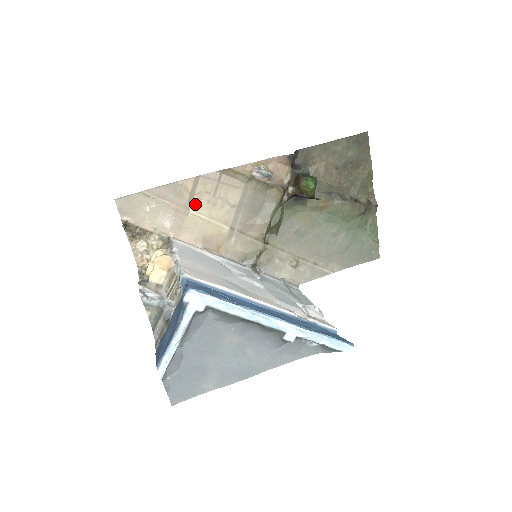
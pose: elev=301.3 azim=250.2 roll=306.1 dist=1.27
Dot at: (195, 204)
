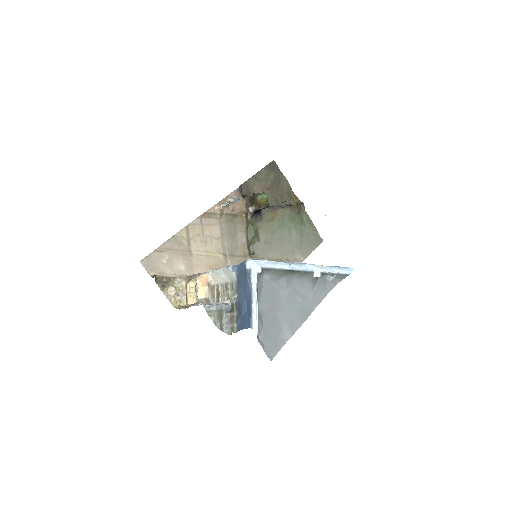
Dot at: (193, 247)
